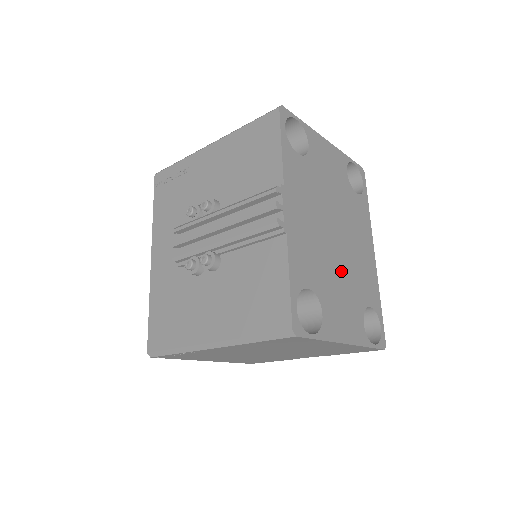
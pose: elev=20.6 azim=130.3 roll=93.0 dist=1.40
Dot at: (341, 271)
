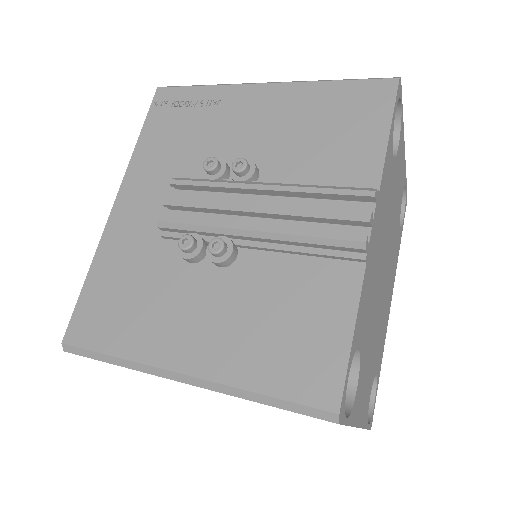
Dot at: (376, 325)
